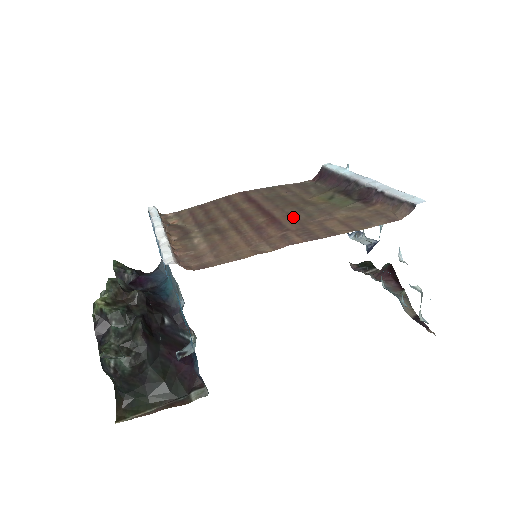
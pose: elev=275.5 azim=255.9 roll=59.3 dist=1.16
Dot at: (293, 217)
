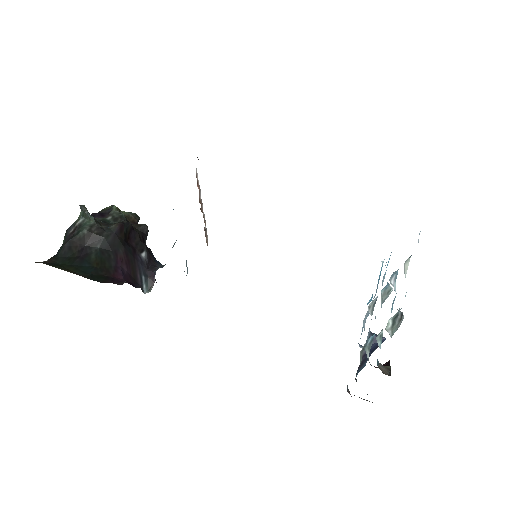
Dot at: occluded
